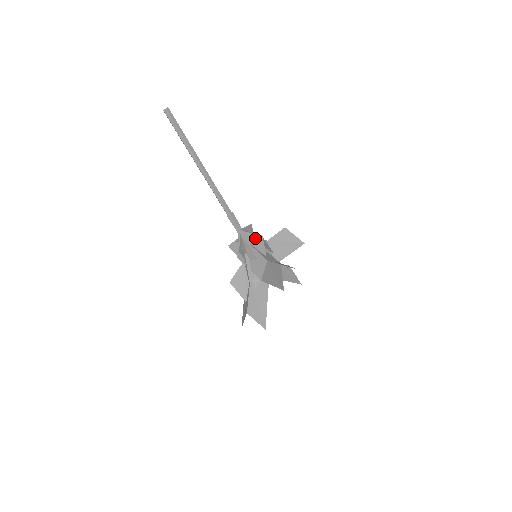
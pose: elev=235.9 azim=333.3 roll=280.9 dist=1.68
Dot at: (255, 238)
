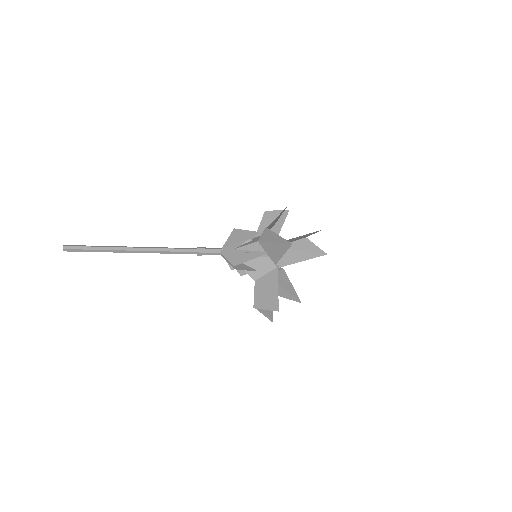
Dot at: occluded
